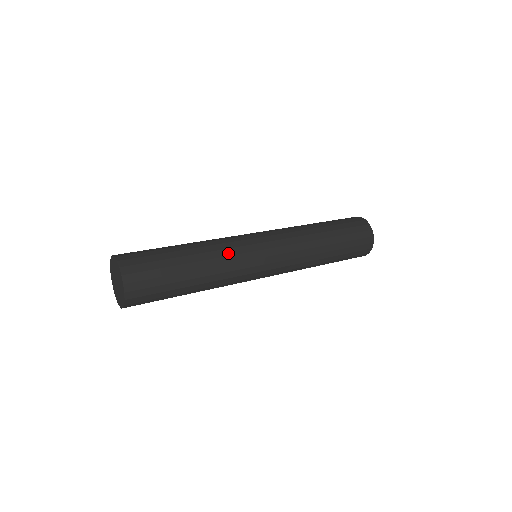
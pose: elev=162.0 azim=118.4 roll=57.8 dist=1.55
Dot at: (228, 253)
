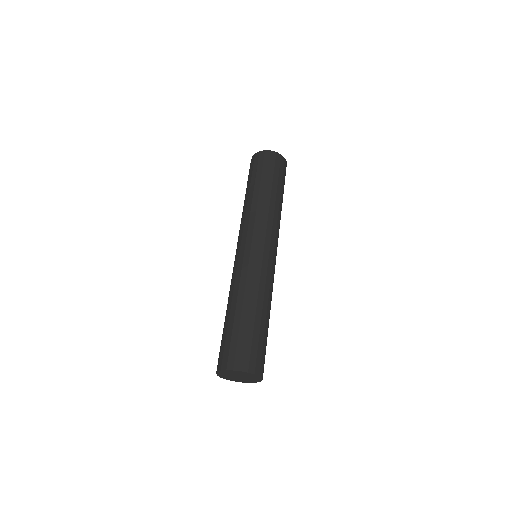
Dot at: (263, 281)
